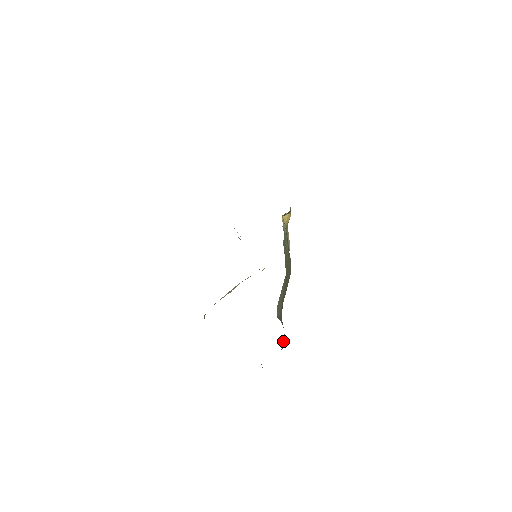
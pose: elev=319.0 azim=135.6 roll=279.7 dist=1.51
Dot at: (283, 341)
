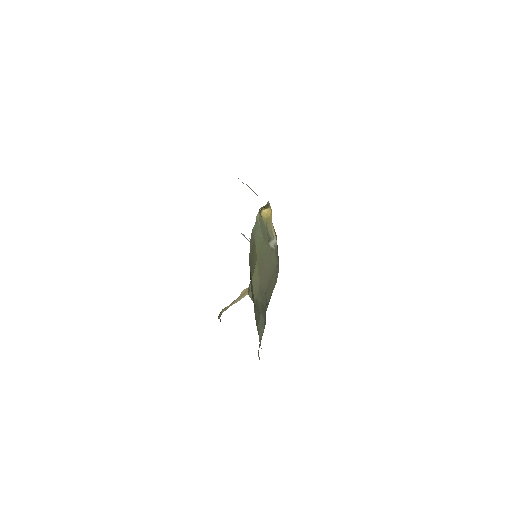
Dot at: (260, 322)
